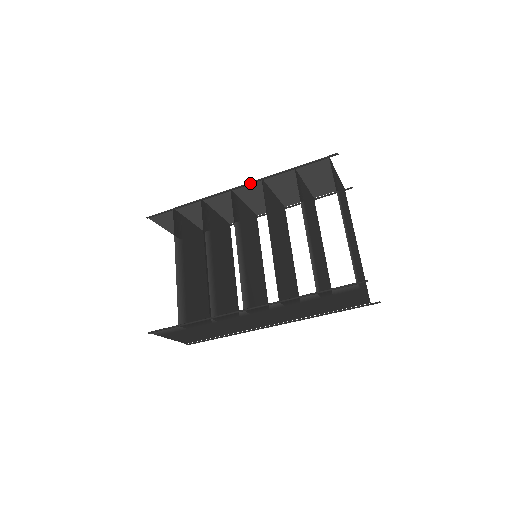
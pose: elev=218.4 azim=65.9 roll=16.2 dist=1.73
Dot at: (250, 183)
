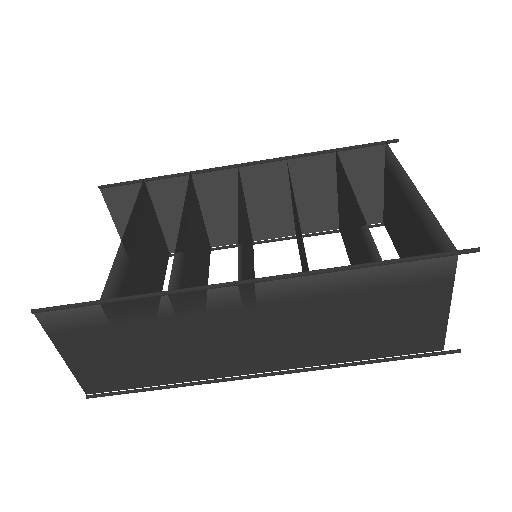
Dot at: (268, 160)
